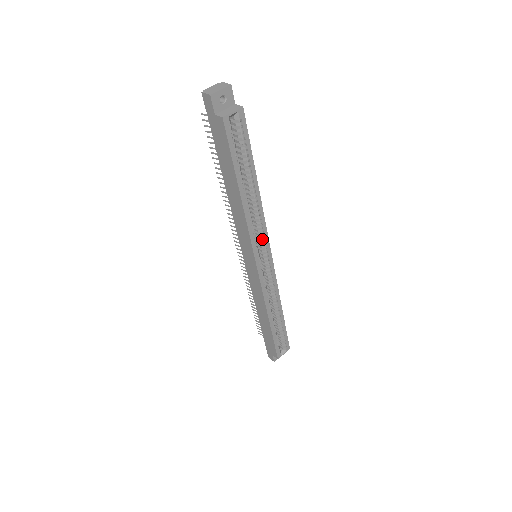
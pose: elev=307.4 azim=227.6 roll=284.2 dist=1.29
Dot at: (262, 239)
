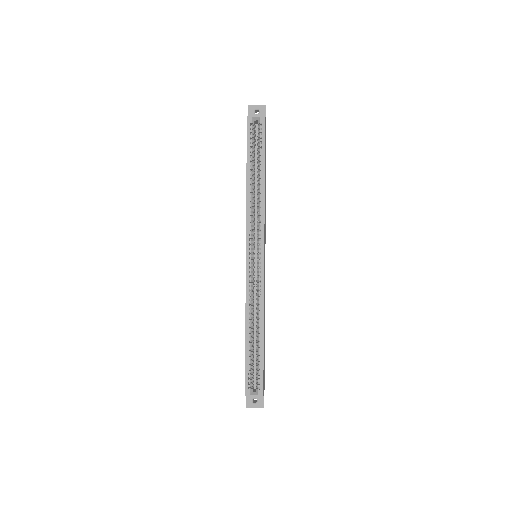
Dot at: (259, 233)
